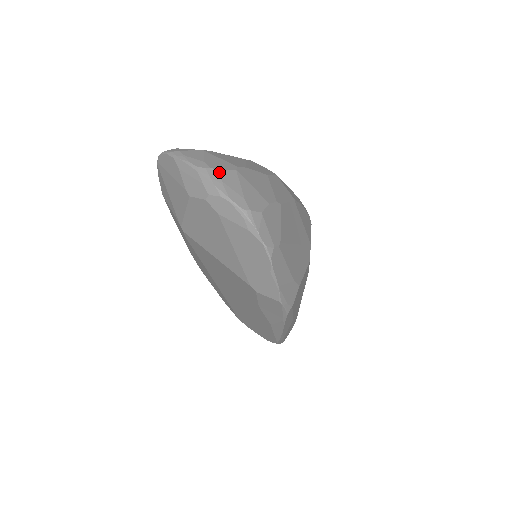
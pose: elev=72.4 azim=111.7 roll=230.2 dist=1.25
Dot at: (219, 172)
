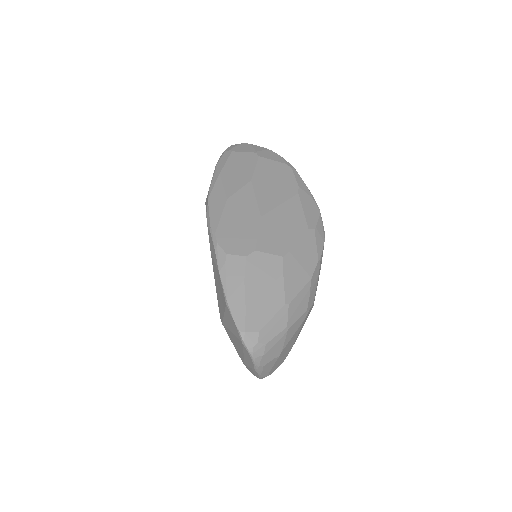
Dot at: occluded
